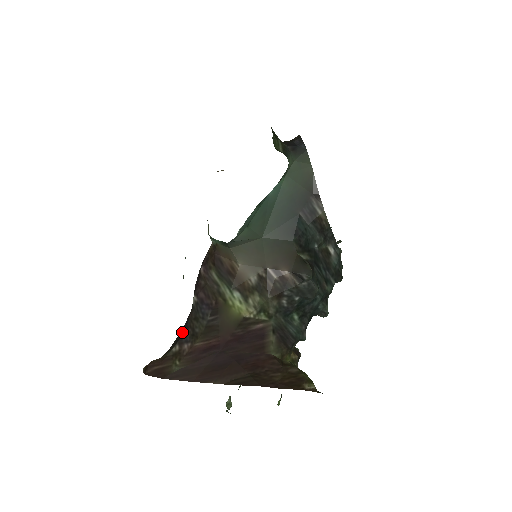
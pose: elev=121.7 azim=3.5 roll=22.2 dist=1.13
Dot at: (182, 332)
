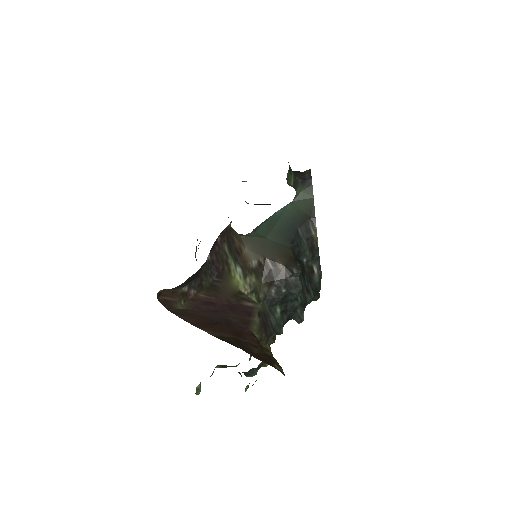
Dot at: (194, 276)
